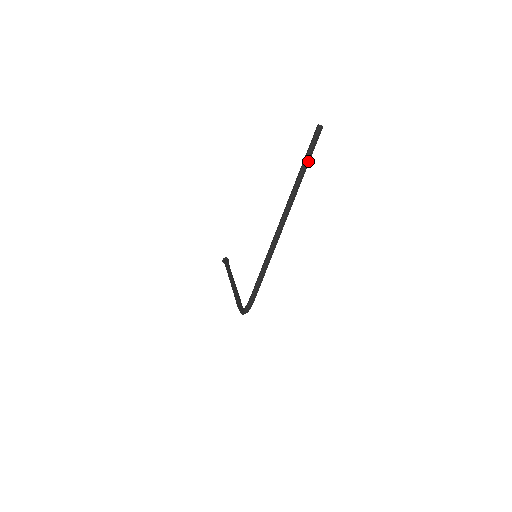
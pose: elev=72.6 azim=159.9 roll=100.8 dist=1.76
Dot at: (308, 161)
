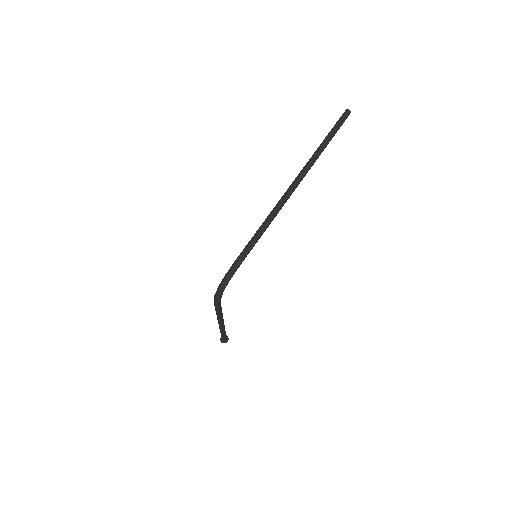
Dot at: (331, 136)
